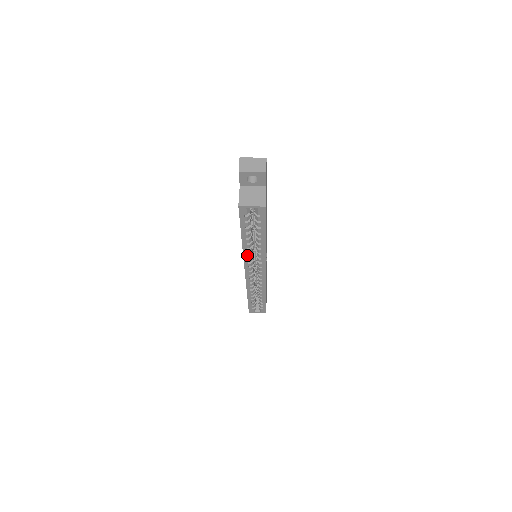
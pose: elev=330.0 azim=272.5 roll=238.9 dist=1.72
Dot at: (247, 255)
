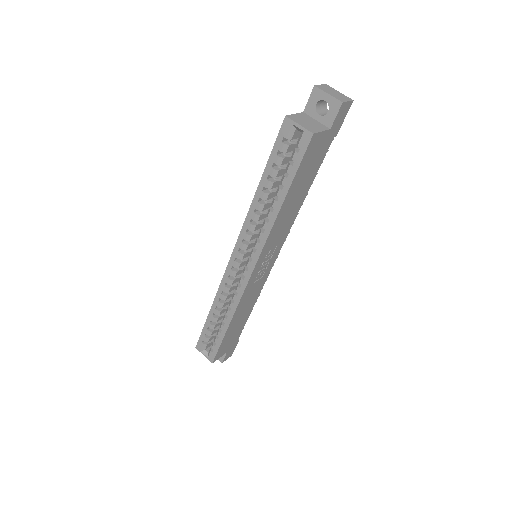
Dot at: (249, 224)
